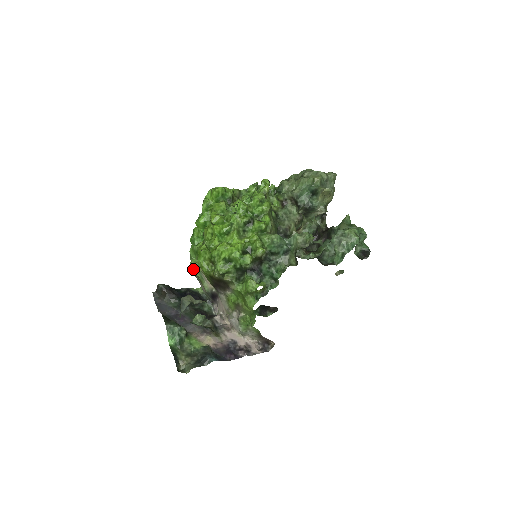
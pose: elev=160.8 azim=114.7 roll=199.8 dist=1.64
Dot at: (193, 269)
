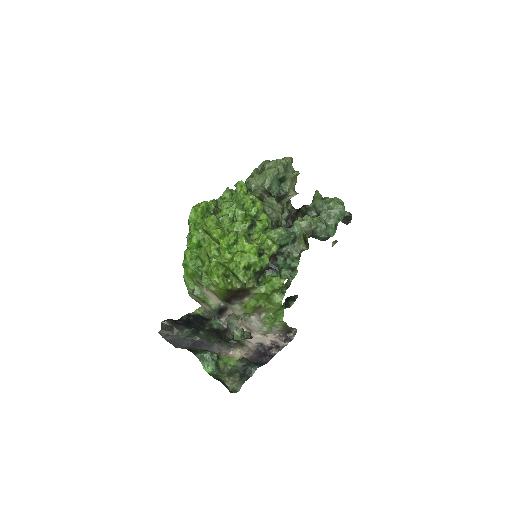
Dot at: (194, 293)
